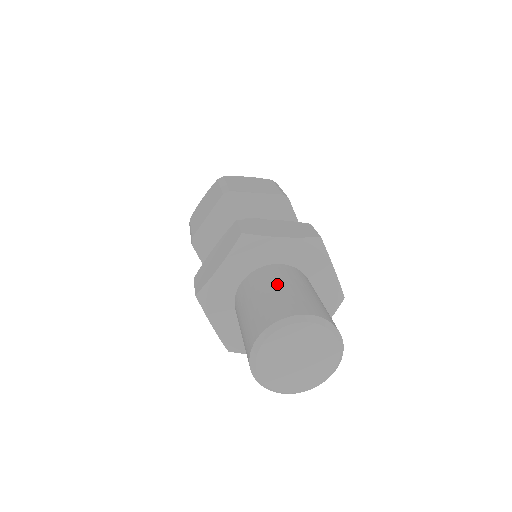
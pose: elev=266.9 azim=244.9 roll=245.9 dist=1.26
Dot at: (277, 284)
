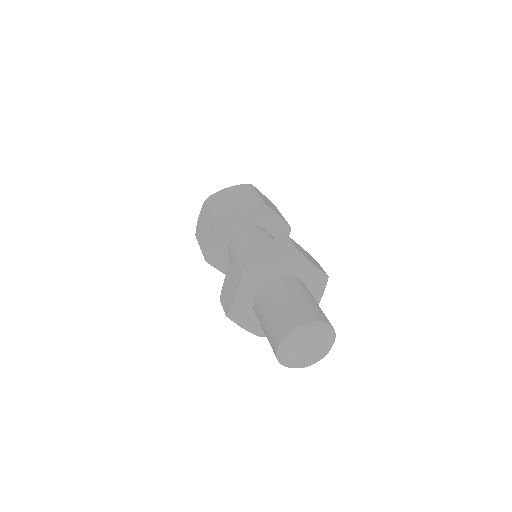
Dot at: (278, 300)
